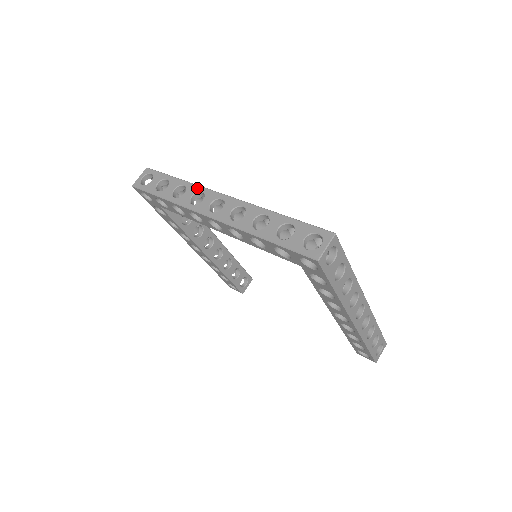
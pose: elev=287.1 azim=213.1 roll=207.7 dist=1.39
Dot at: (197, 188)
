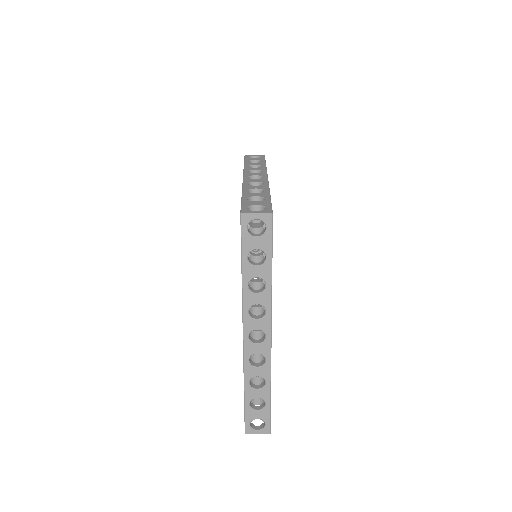
Dot at: (264, 169)
